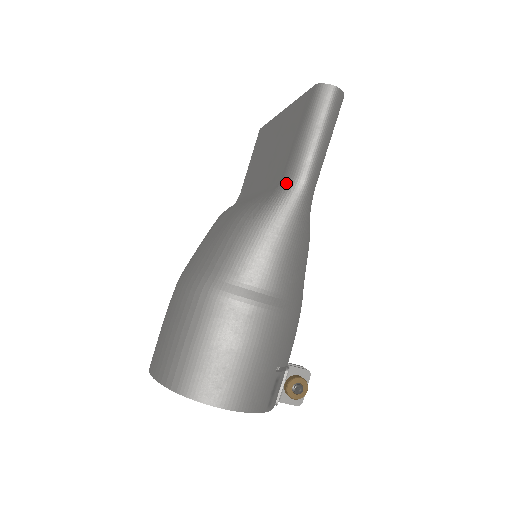
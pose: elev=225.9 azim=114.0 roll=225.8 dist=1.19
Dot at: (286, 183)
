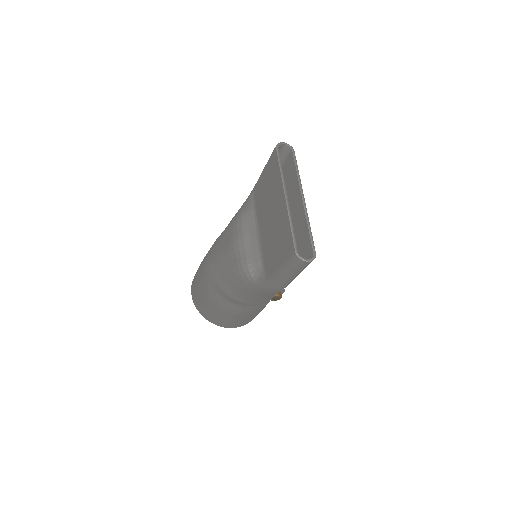
Dot at: (267, 285)
